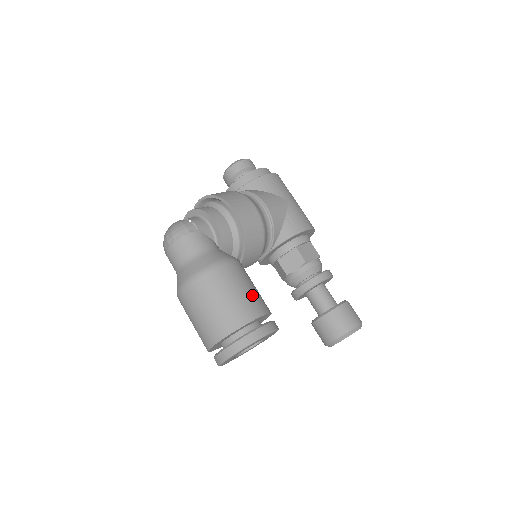
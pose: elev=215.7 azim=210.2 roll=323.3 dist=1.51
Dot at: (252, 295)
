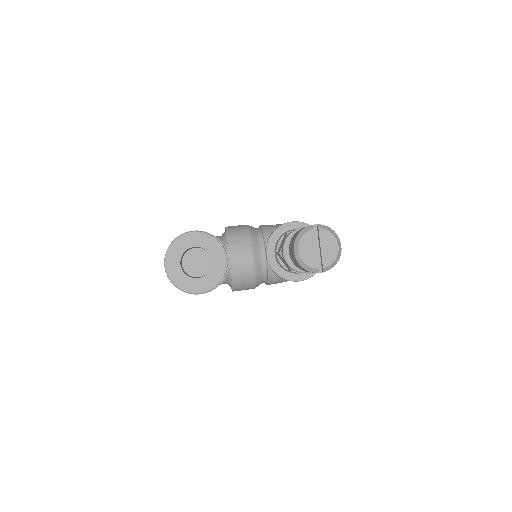
Dot at: occluded
